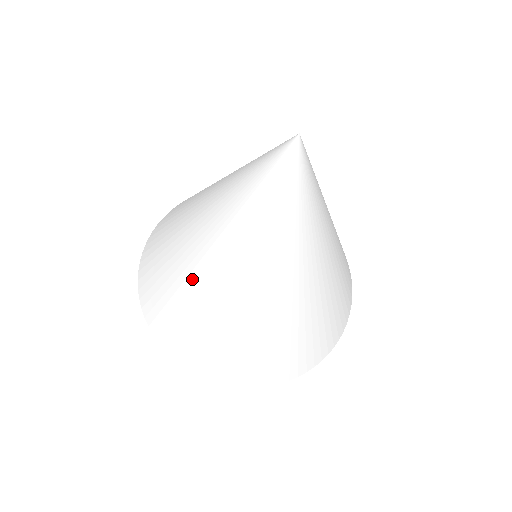
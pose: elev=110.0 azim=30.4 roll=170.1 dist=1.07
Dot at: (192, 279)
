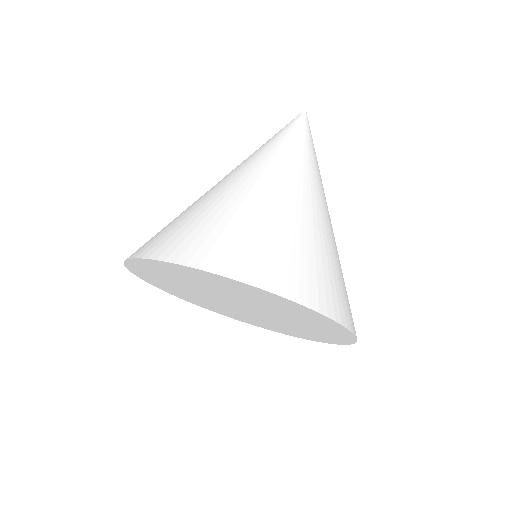
Dot at: (254, 194)
